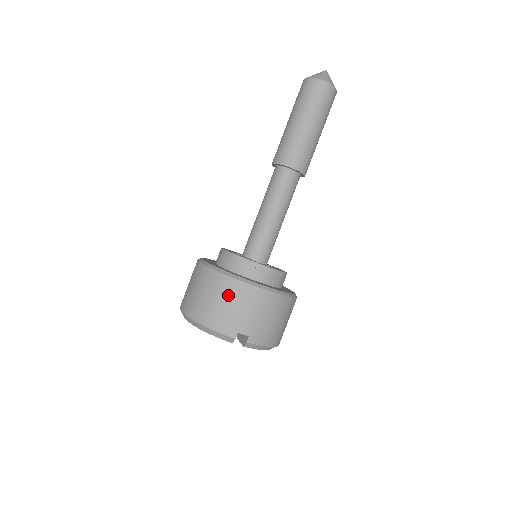
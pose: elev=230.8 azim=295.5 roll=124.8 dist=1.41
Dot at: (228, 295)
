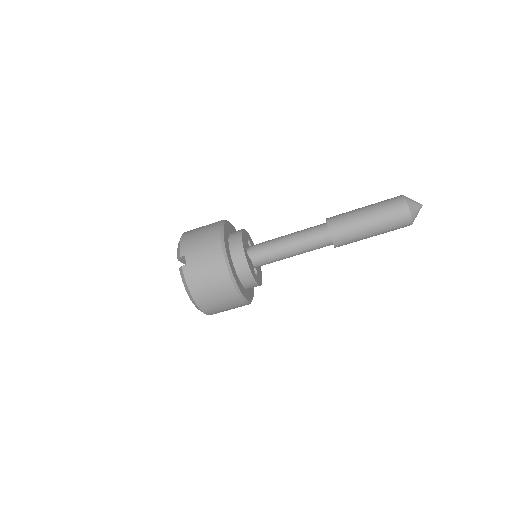
Dot at: (207, 234)
